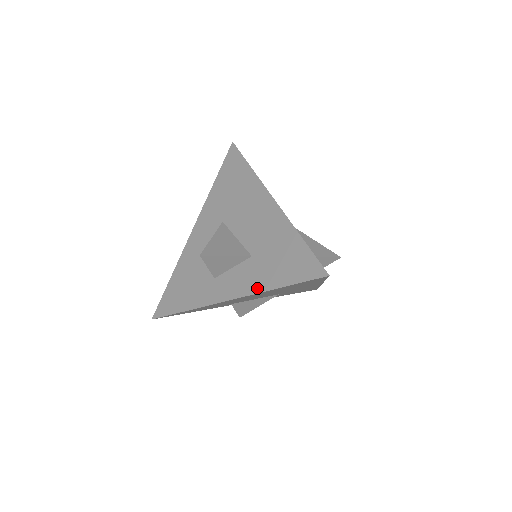
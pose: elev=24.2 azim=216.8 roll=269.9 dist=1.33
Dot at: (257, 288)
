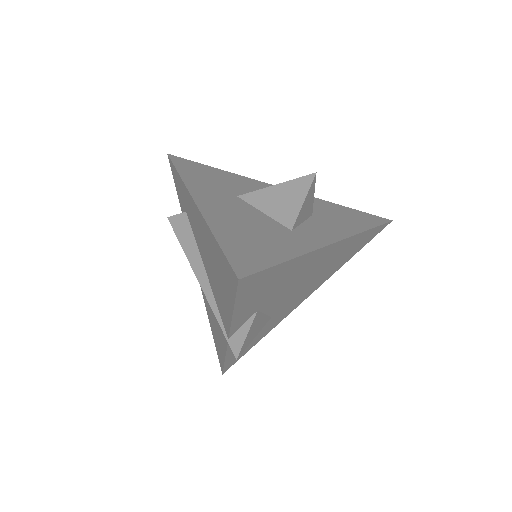
Dot at: (351, 231)
